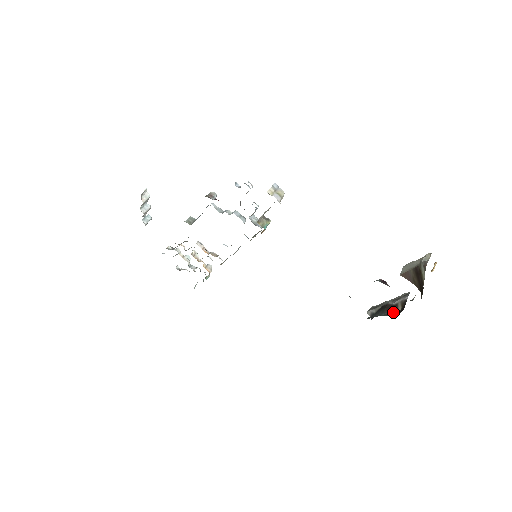
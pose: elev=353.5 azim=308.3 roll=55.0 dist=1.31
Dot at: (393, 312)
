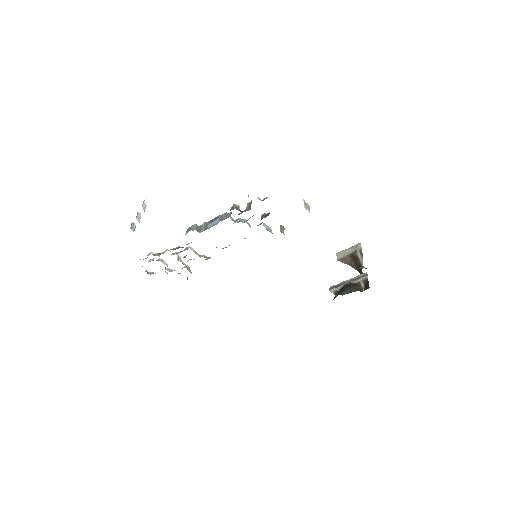
Dot at: (359, 288)
